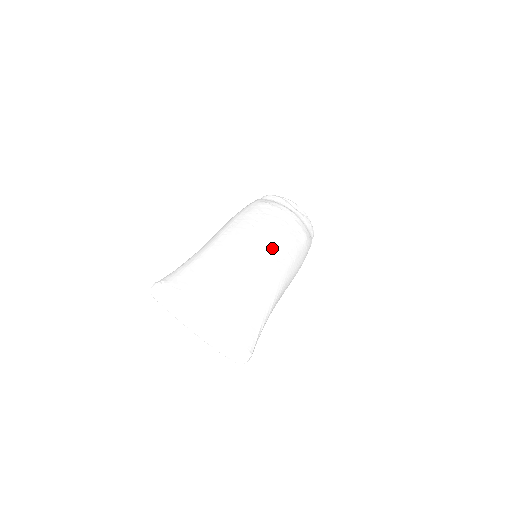
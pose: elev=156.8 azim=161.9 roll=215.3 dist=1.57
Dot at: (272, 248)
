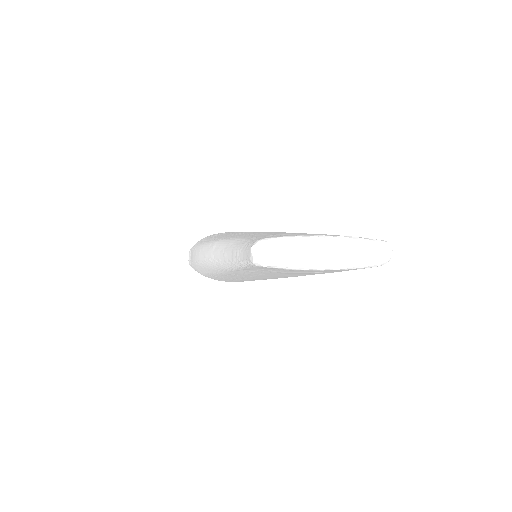
Dot at: occluded
